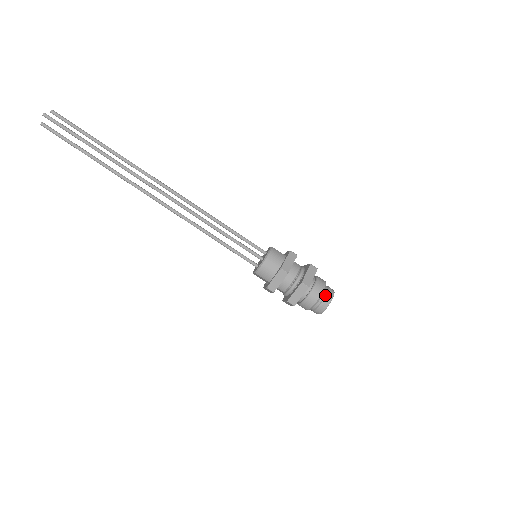
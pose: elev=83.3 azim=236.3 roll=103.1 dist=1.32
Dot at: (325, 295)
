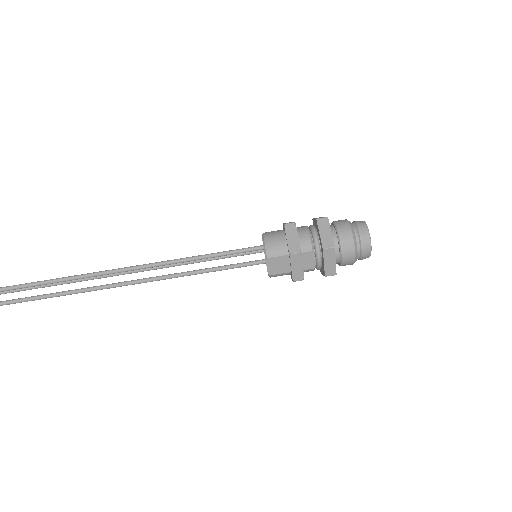
Dot at: (353, 223)
